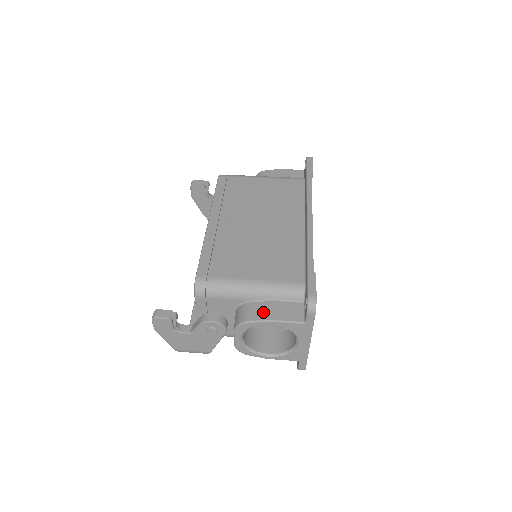
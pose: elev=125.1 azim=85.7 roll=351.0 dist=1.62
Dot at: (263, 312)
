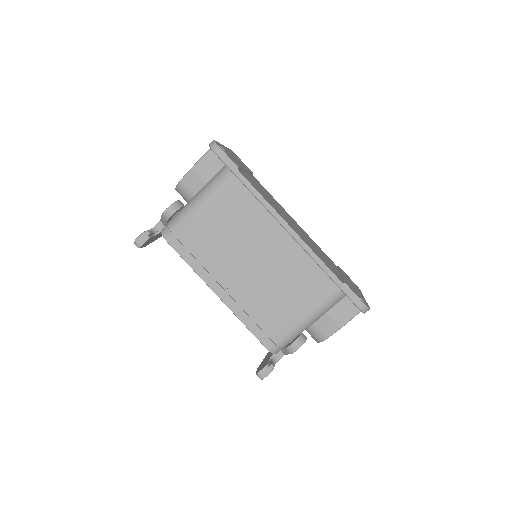
Dot at: (329, 326)
